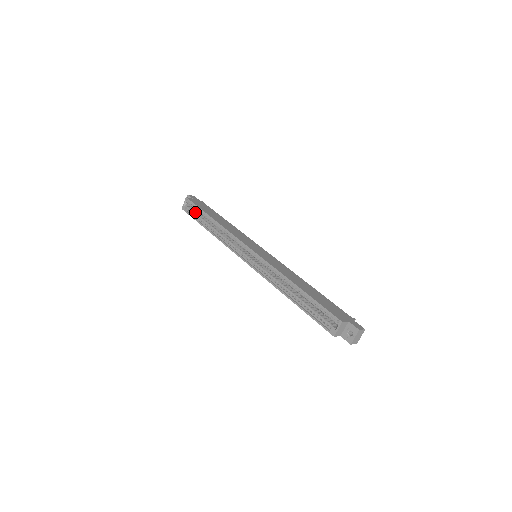
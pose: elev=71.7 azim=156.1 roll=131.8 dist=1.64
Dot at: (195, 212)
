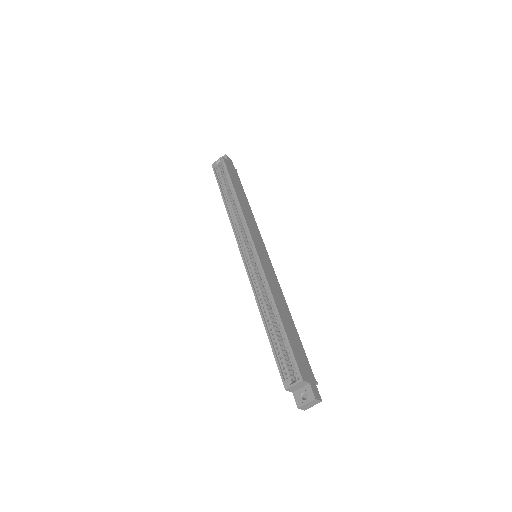
Dot at: (222, 176)
